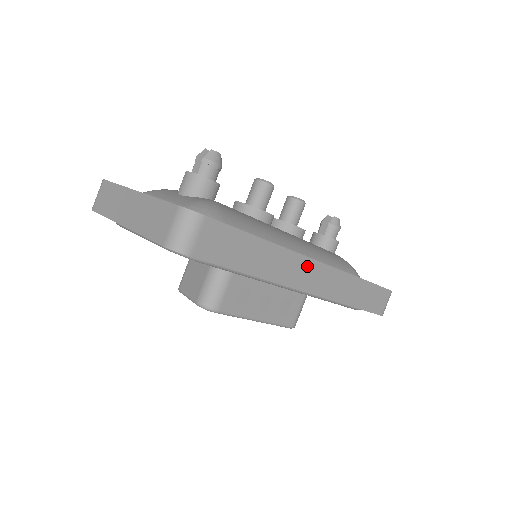
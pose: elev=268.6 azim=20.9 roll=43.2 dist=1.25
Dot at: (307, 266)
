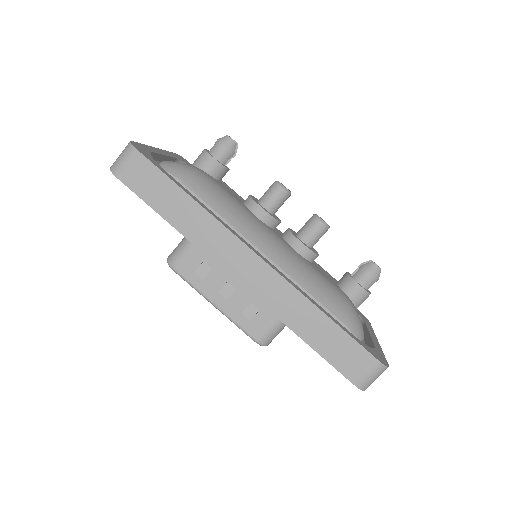
Dot at: (239, 250)
